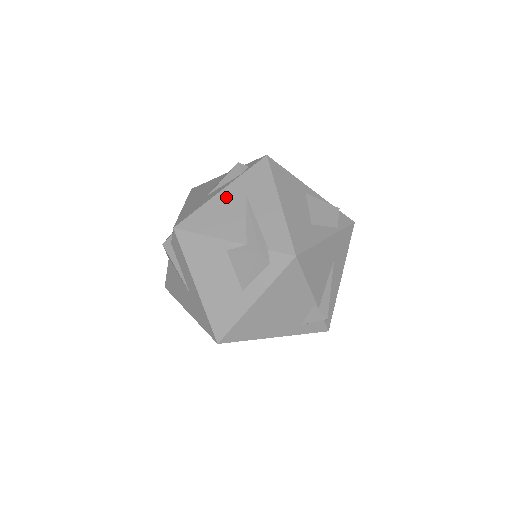
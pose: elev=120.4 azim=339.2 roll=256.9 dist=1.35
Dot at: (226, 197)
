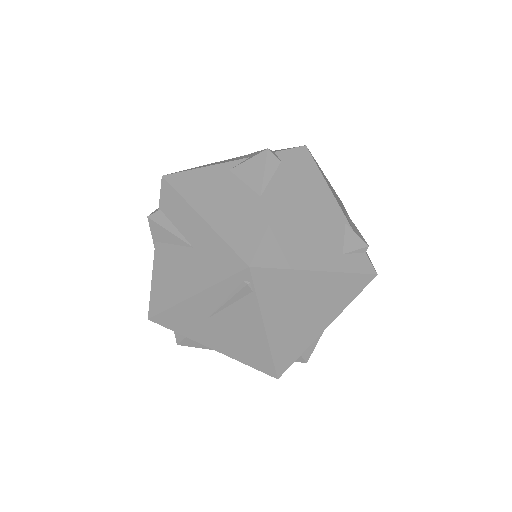
Dot at: occluded
